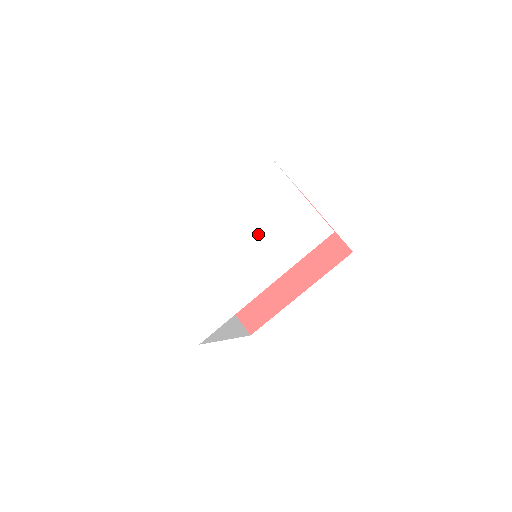
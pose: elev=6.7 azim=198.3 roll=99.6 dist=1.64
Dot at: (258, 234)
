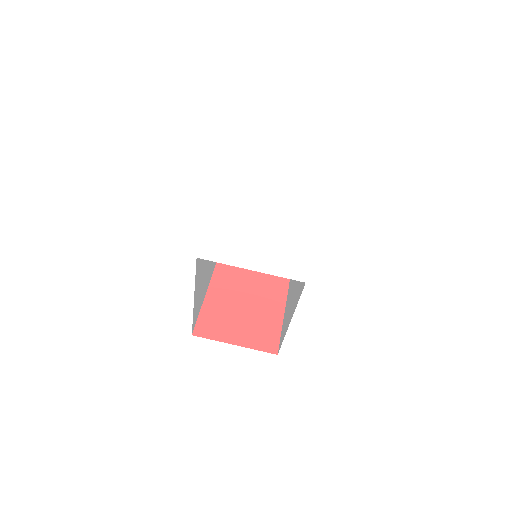
Dot at: (277, 196)
